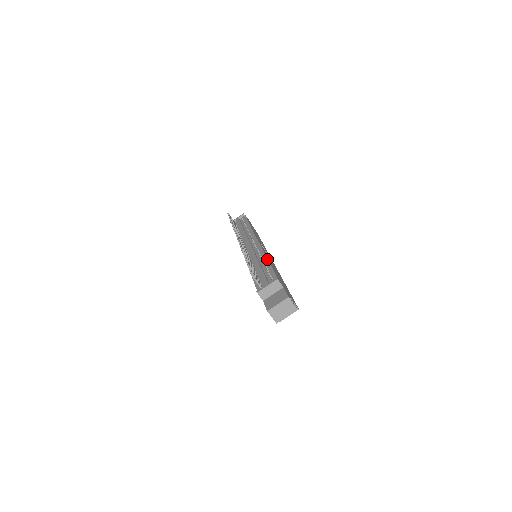
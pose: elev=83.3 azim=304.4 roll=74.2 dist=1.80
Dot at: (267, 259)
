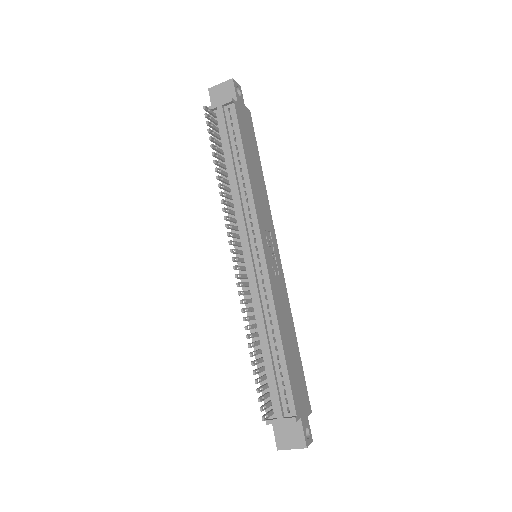
Dot at: (280, 336)
